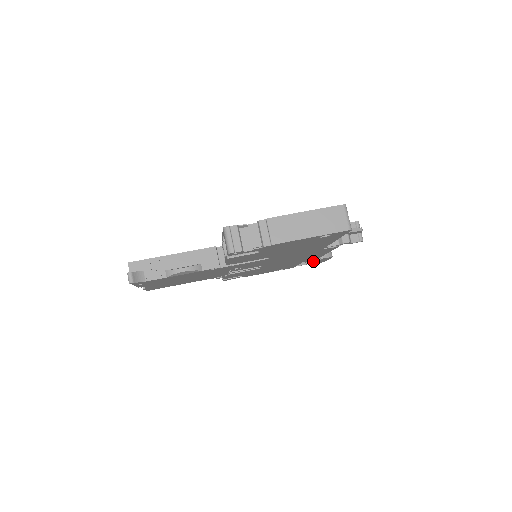
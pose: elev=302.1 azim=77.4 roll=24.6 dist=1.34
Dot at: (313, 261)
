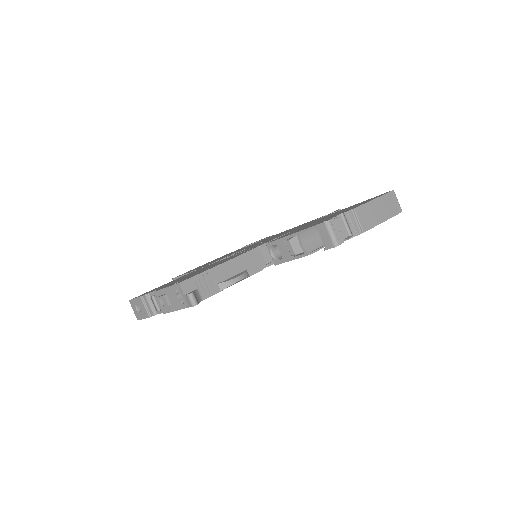
Dot at: occluded
